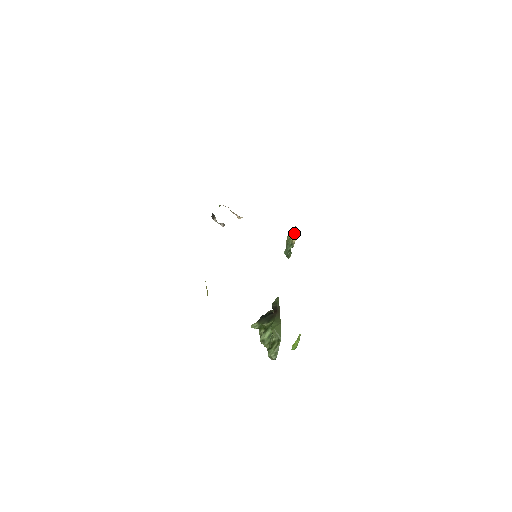
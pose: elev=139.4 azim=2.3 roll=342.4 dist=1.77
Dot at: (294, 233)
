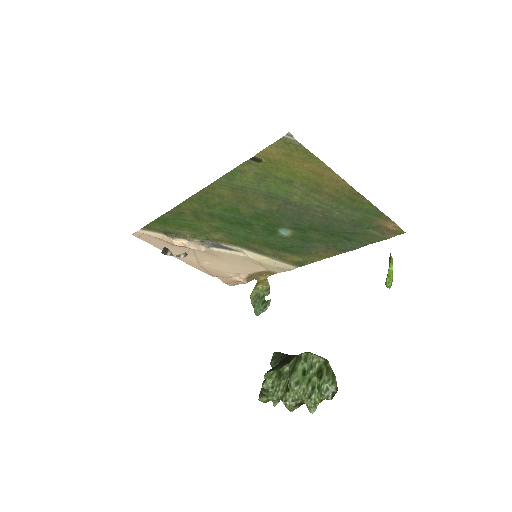
Dot at: (263, 281)
